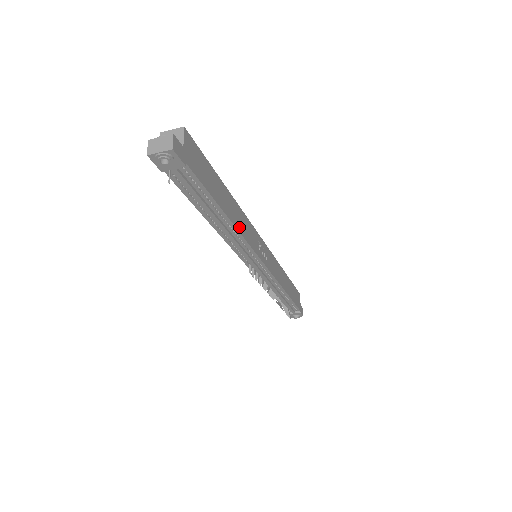
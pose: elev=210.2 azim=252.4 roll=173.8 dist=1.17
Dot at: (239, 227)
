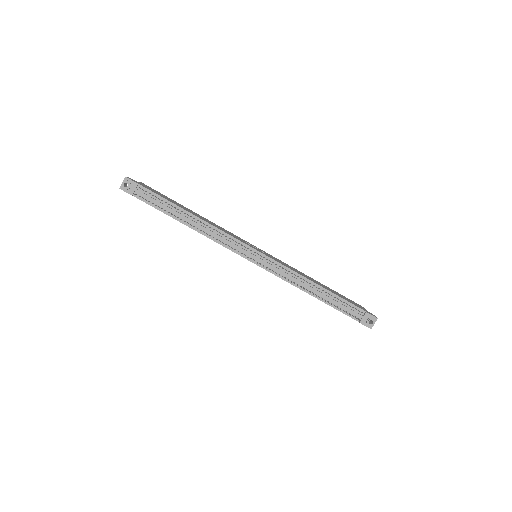
Dot at: (209, 223)
